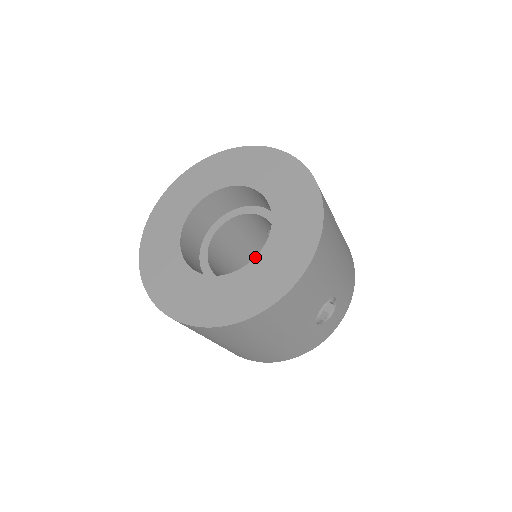
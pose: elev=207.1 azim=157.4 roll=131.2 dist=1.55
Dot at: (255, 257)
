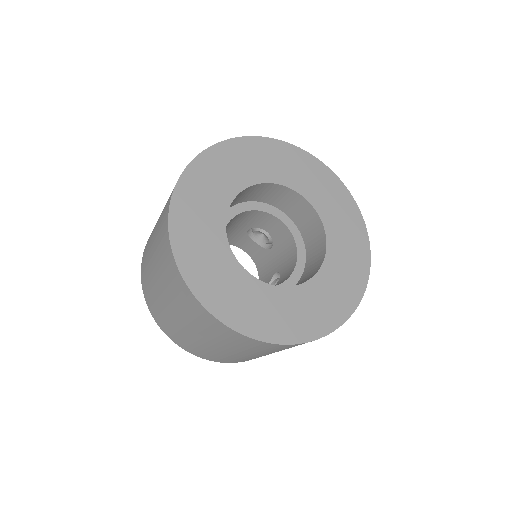
Dot at: (317, 272)
